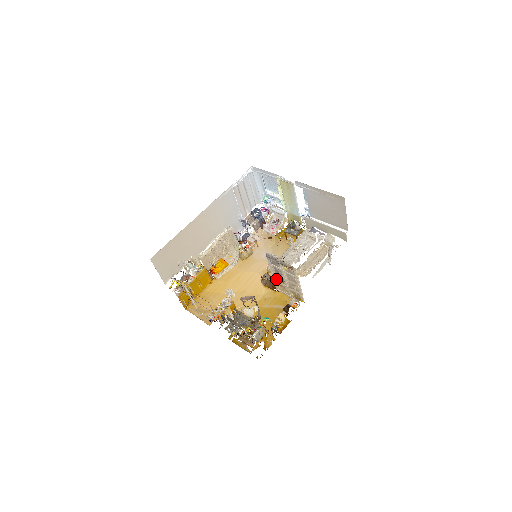
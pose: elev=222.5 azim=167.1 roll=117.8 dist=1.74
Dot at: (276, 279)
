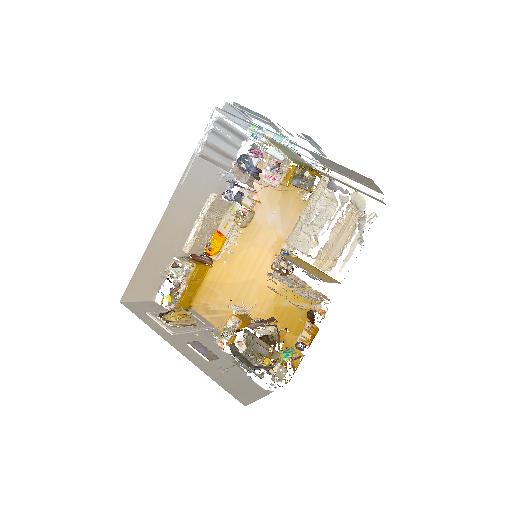
Dot at: occluded
